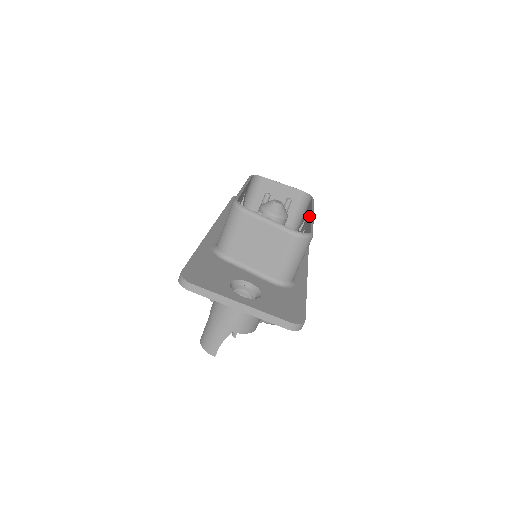
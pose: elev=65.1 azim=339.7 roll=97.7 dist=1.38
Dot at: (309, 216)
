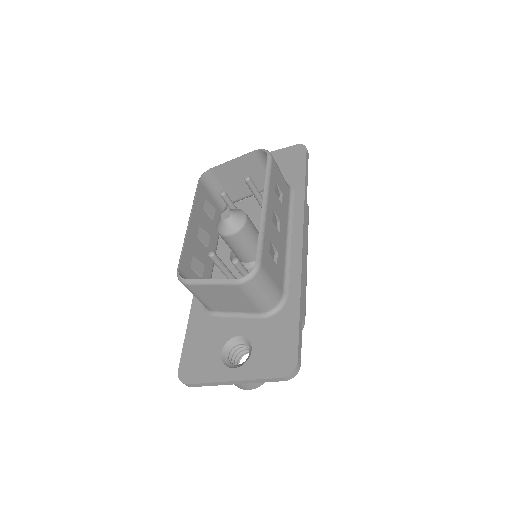
Dot at: occluded
